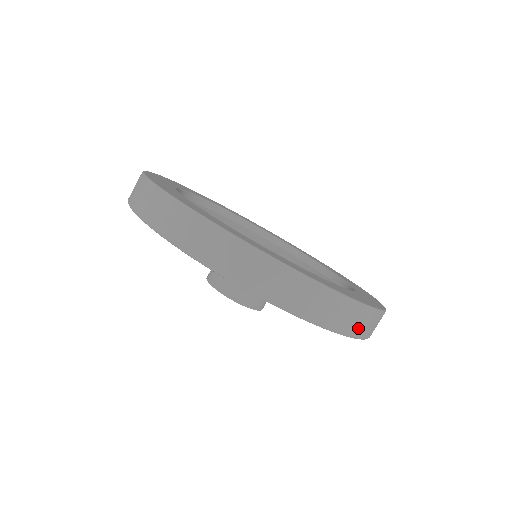
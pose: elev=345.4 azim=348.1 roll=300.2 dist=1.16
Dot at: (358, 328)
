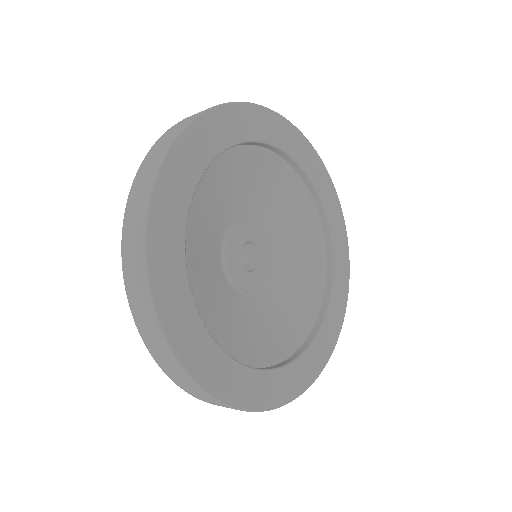
Dot at: (185, 387)
